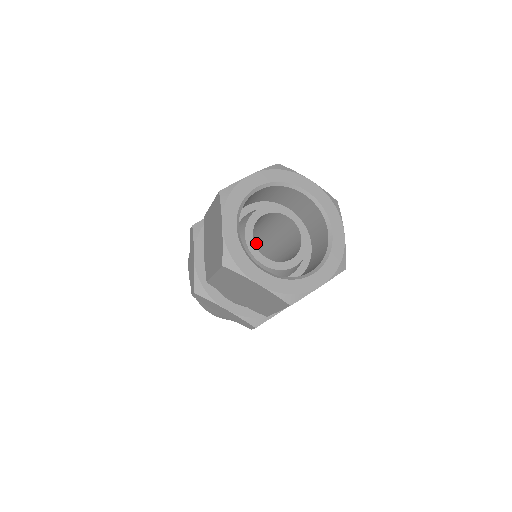
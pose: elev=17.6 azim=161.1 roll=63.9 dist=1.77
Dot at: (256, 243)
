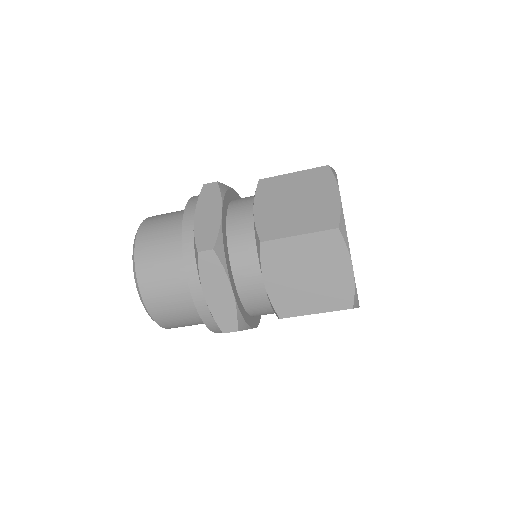
Dot at: occluded
